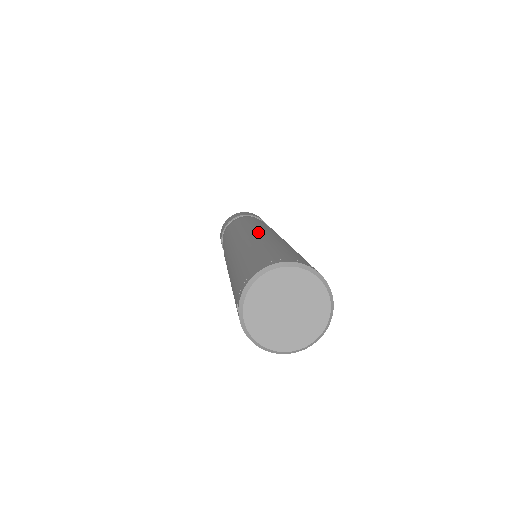
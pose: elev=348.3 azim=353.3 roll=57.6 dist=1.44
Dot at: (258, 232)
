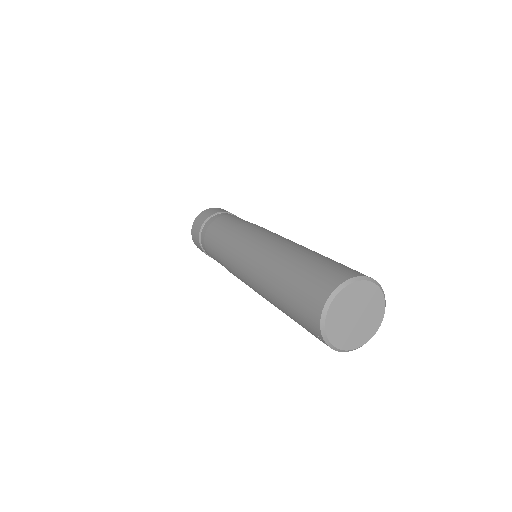
Dot at: (265, 242)
